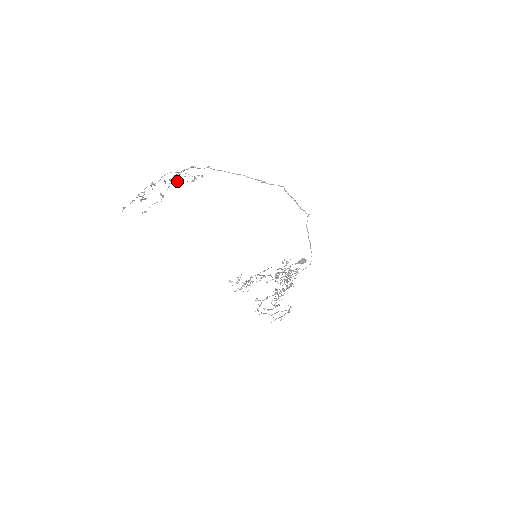
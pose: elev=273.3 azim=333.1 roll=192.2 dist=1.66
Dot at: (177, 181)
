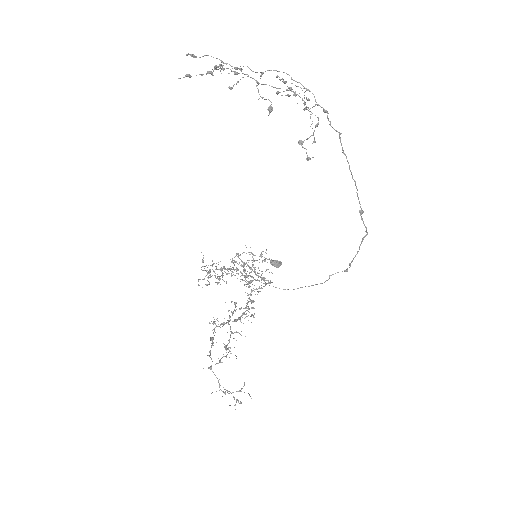
Dot at: (307, 159)
